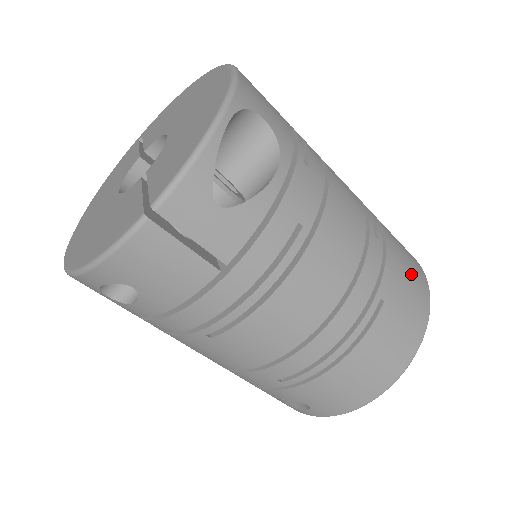
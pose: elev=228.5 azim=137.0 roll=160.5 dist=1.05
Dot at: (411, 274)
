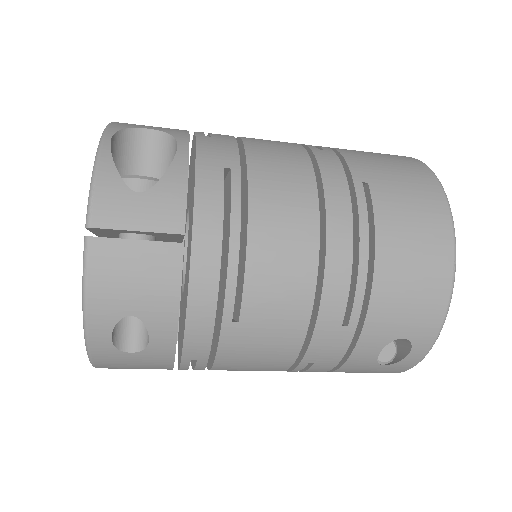
Dot at: (385, 157)
